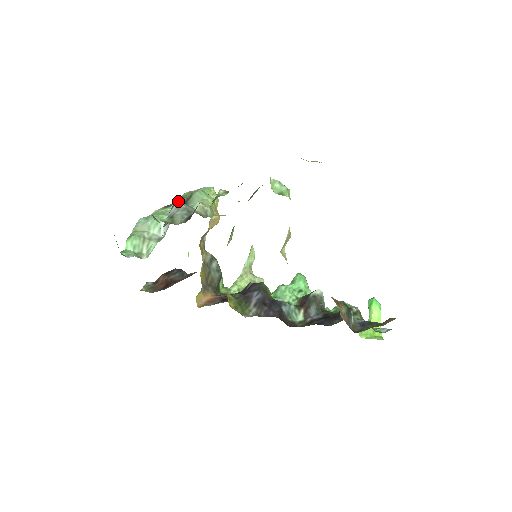
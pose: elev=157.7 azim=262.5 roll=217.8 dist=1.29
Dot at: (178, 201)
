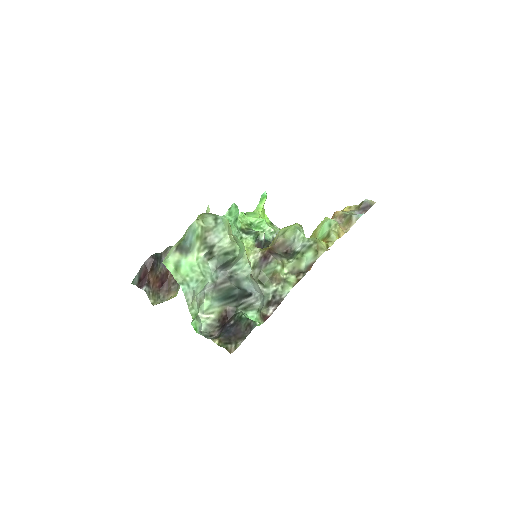
Dot at: (200, 246)
